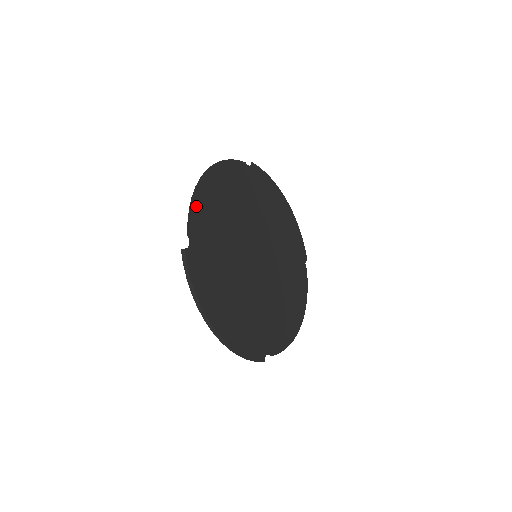
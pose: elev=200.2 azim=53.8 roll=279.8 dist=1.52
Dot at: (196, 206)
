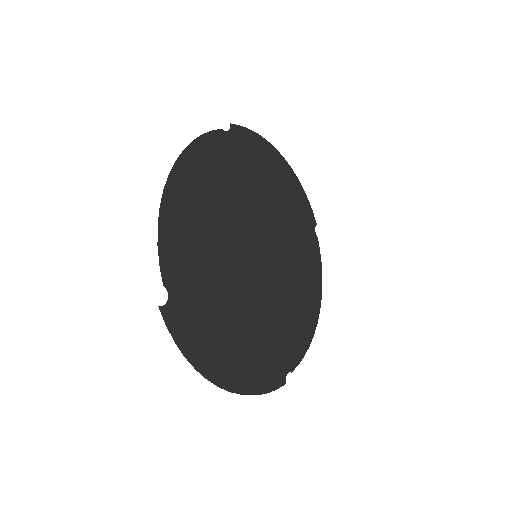
Dot at: (166, 234)
